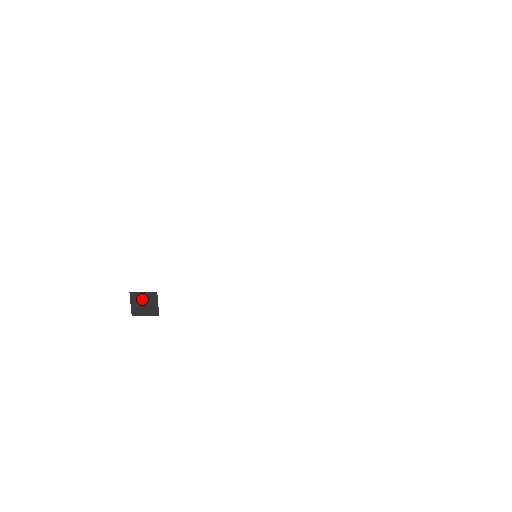
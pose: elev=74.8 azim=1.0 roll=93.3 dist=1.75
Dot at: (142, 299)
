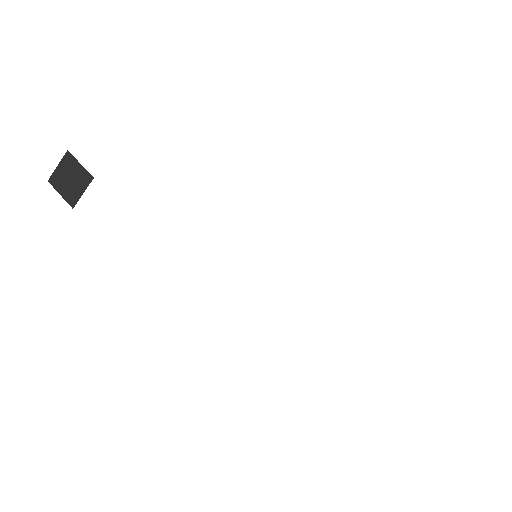
Dot at: (73, 171)
